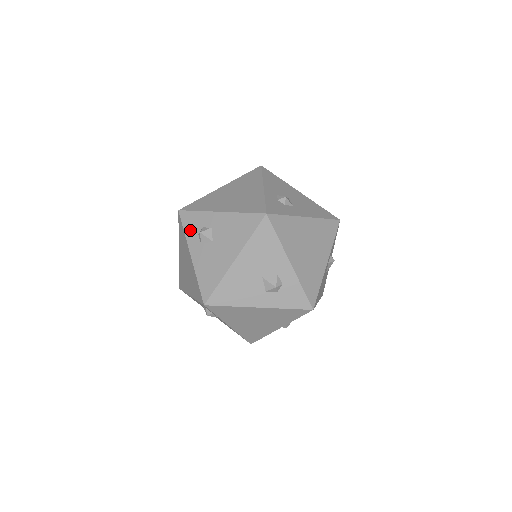
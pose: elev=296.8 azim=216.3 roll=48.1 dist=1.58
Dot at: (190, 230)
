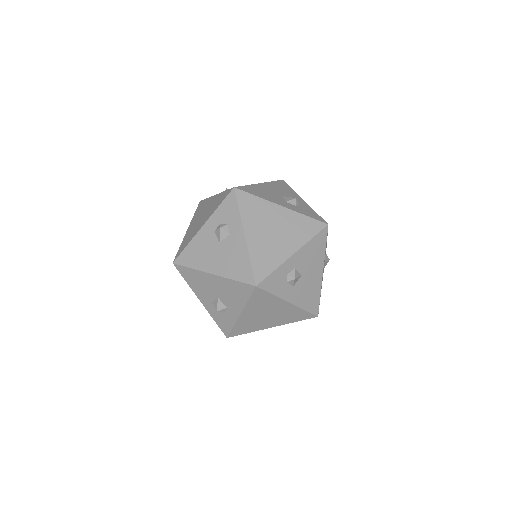
Dot at: (222, 212)
